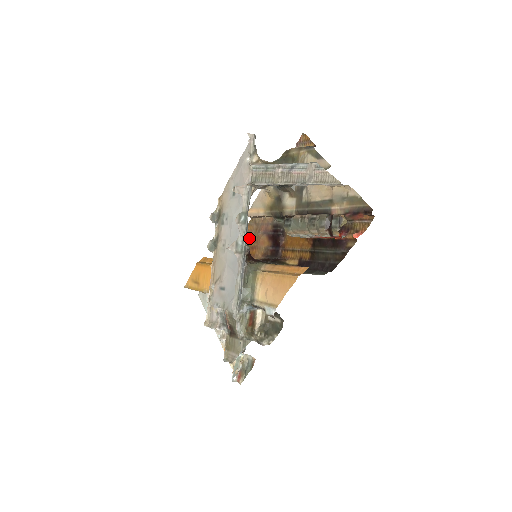
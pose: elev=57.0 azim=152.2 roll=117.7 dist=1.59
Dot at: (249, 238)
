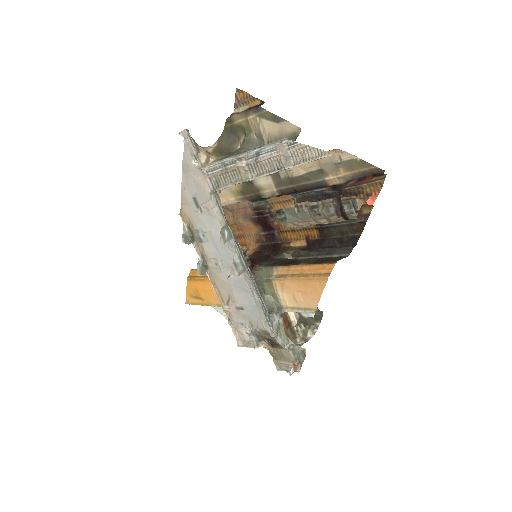
Dot at: occluded
